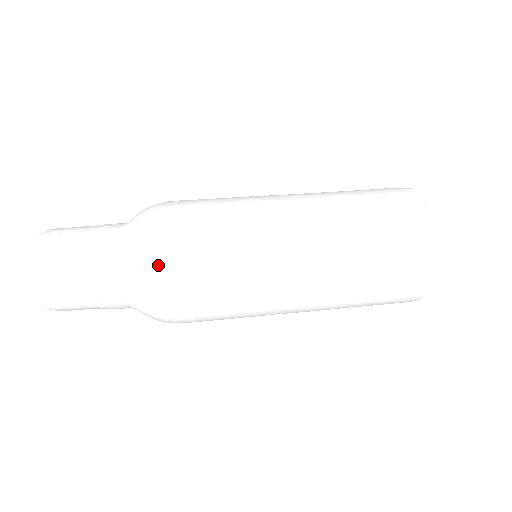
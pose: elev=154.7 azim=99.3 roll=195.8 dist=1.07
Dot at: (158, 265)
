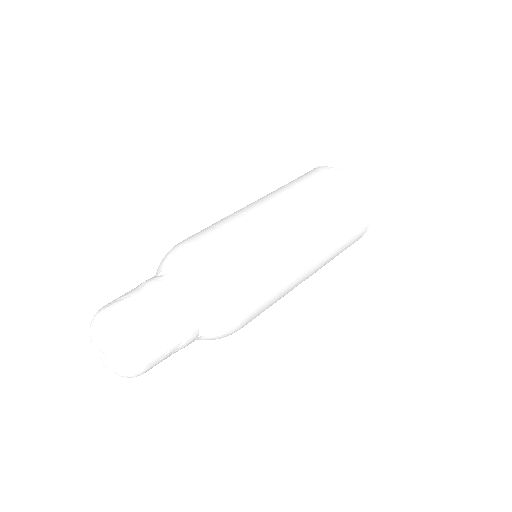
Dot at: (214, 273)
